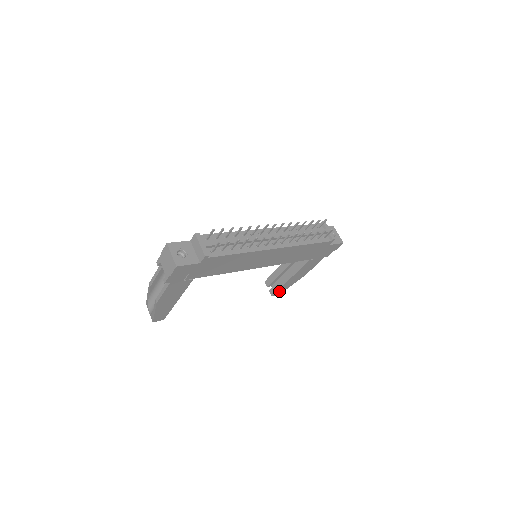
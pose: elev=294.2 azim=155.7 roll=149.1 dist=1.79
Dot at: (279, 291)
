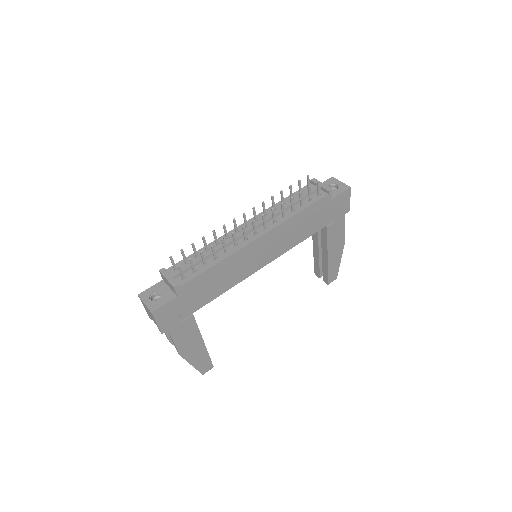
Dot at: (331, 276)
